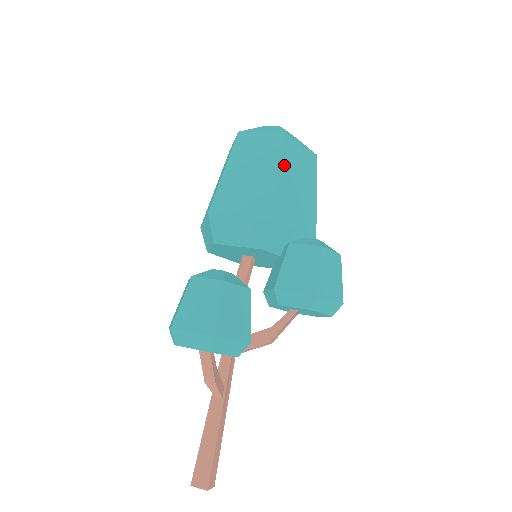
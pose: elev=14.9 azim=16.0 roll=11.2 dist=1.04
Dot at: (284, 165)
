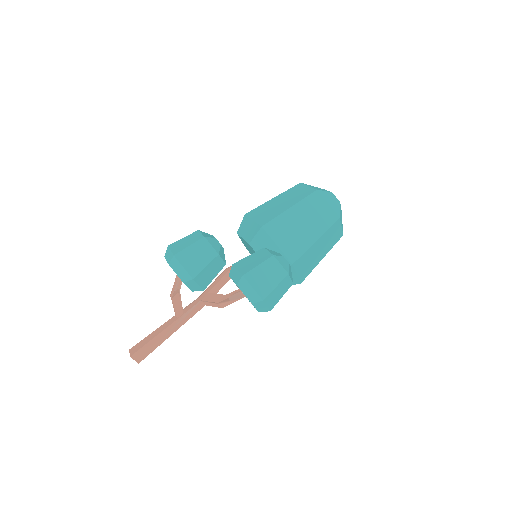
Dot at: (299, 206)
